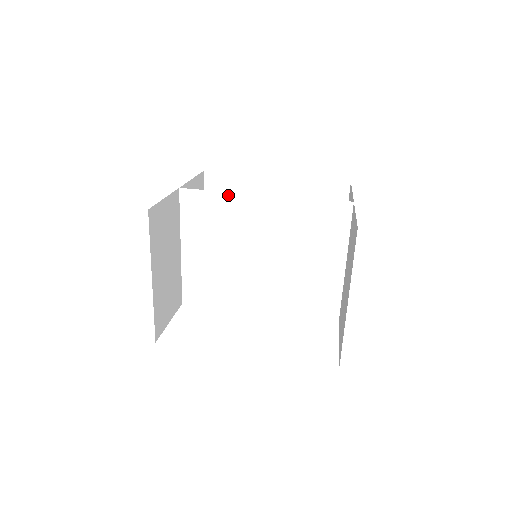
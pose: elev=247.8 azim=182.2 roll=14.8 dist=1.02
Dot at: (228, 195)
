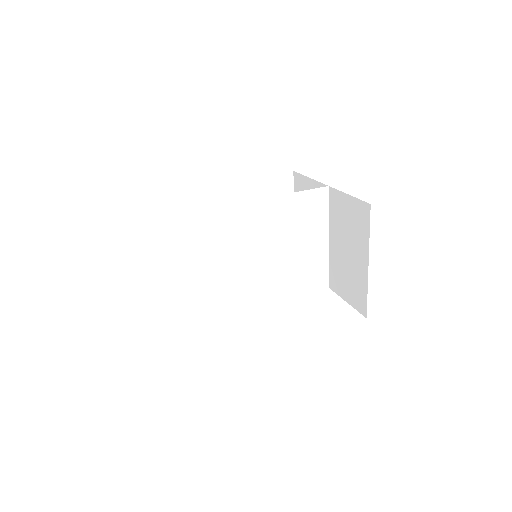
Dot at: (227, 208)
